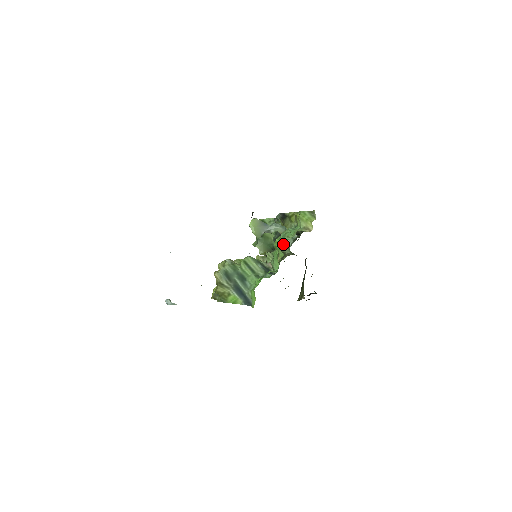
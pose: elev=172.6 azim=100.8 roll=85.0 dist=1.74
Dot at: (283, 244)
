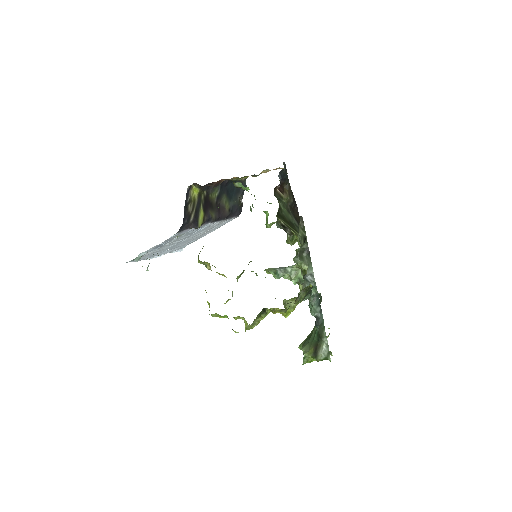
Dot at: (295, 261)
